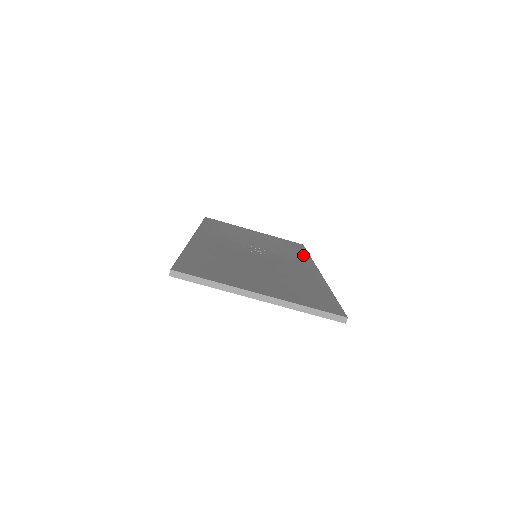
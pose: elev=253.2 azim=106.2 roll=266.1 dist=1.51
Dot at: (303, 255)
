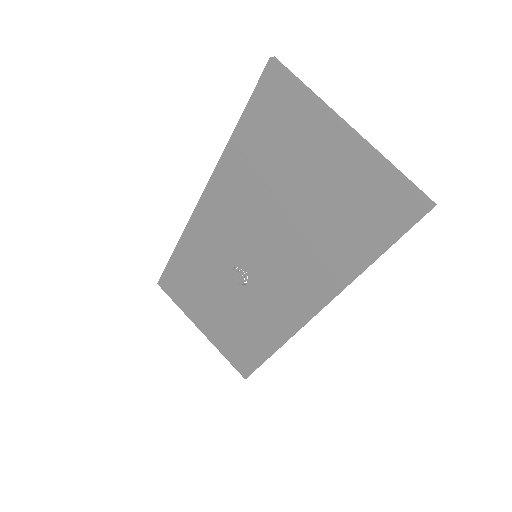
Dot at: occluded
